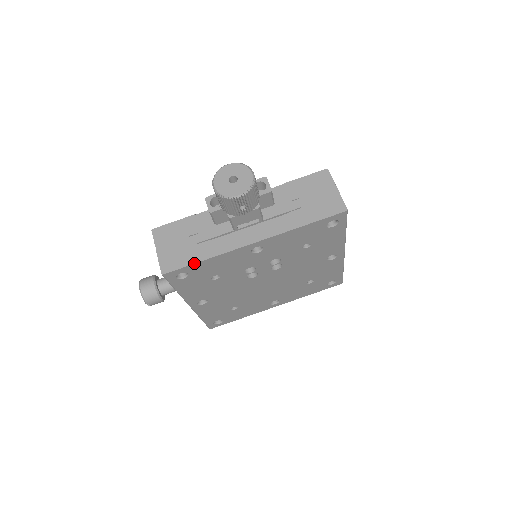
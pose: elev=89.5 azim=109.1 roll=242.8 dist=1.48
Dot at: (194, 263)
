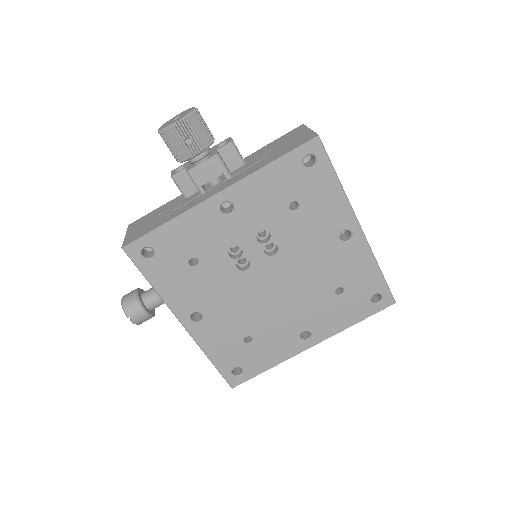
Dot at: (154, 229)
